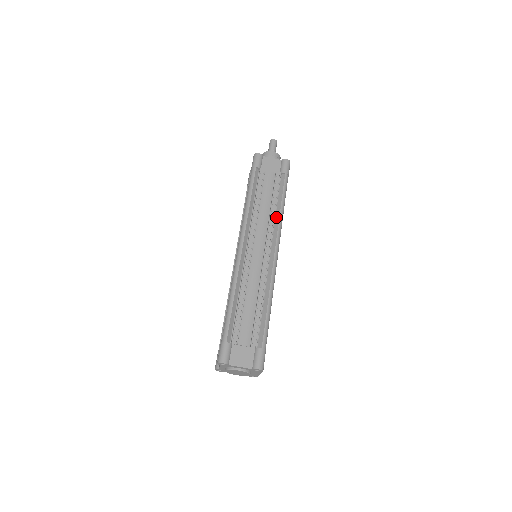
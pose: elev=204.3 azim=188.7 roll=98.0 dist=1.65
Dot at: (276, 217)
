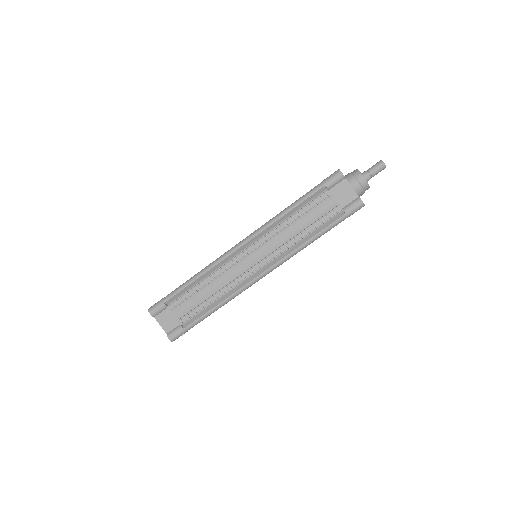
Dot at: (295, 245)
